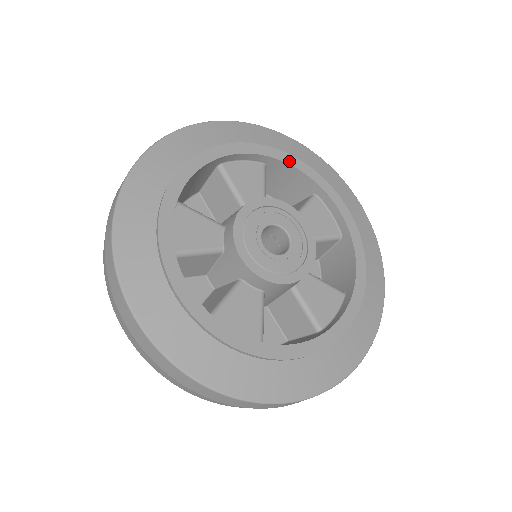
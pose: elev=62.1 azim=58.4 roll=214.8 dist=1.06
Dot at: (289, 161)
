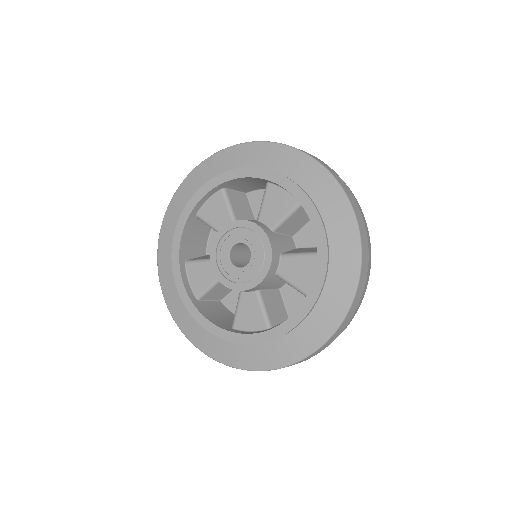
Dot at: (230, 177)
